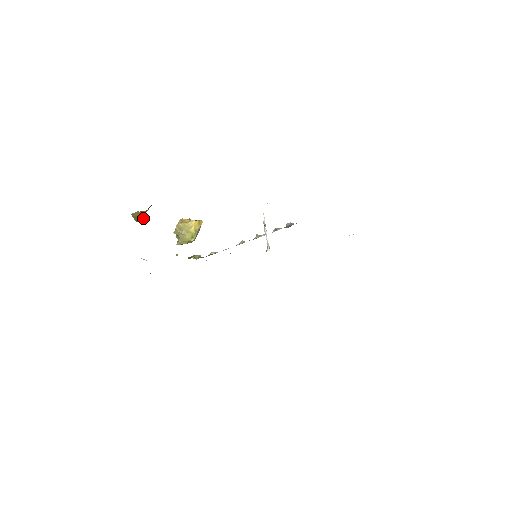
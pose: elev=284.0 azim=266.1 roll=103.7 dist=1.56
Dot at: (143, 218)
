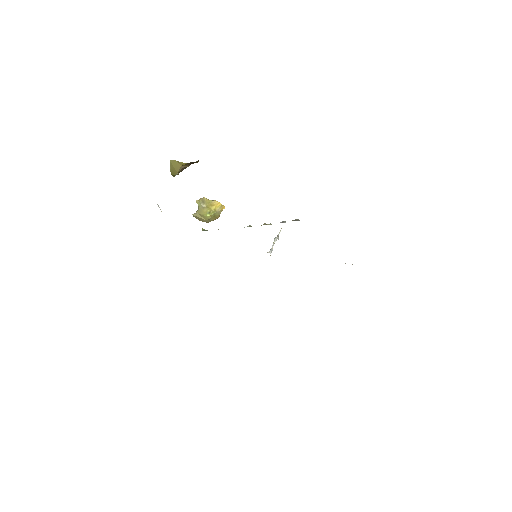
Dot at: (178, 171)
